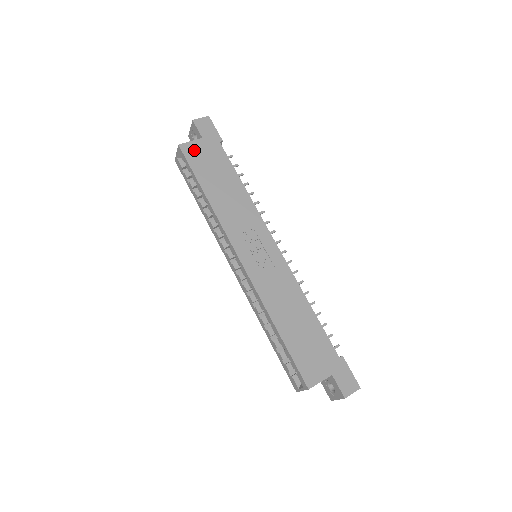
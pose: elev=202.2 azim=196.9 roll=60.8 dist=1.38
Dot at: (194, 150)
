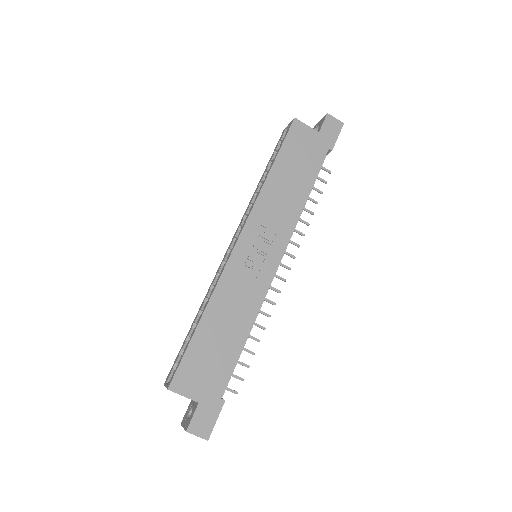
Dot at: (302, 133)
